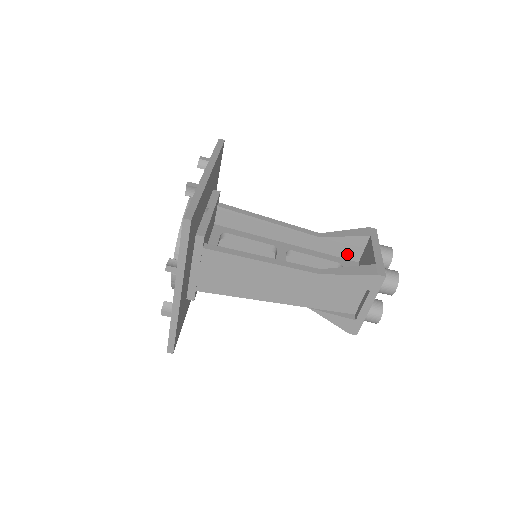
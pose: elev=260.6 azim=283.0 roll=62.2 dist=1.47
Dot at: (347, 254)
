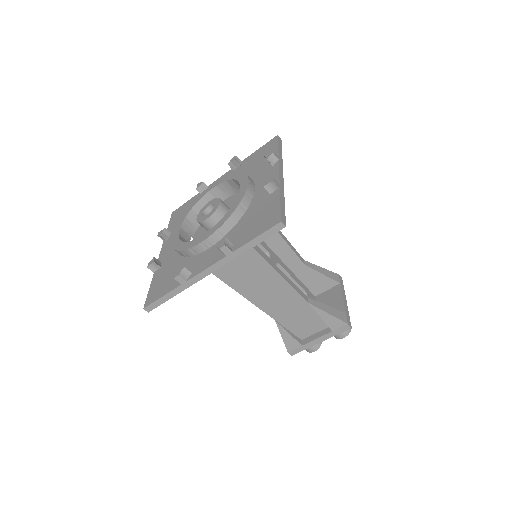
Dot at: (313, 286)
